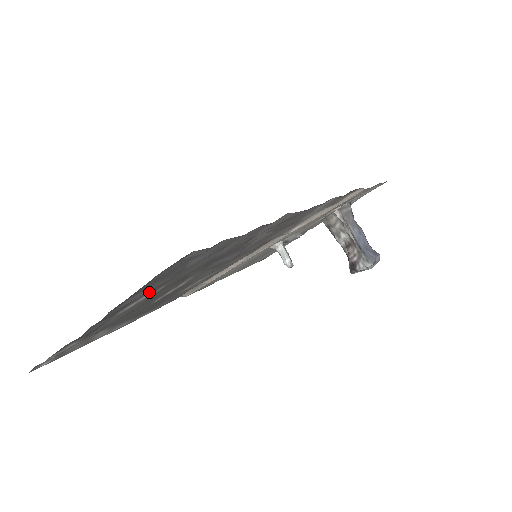
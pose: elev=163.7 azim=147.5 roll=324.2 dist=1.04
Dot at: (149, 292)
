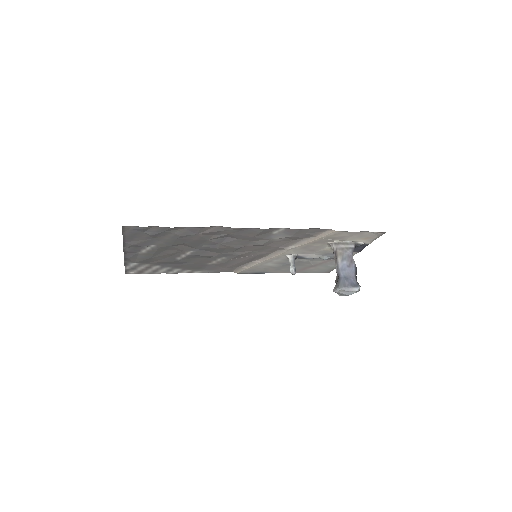
Dot at: (142, 244)
